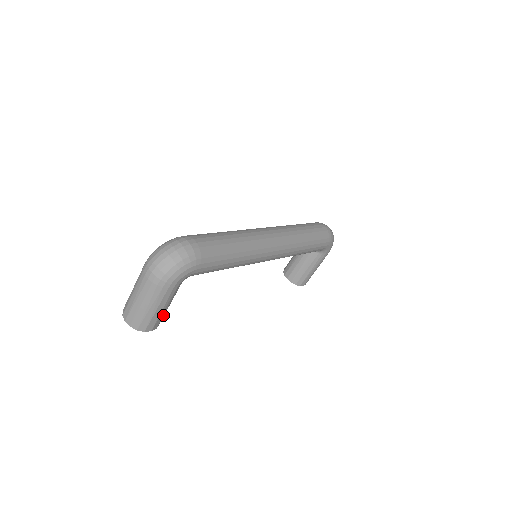
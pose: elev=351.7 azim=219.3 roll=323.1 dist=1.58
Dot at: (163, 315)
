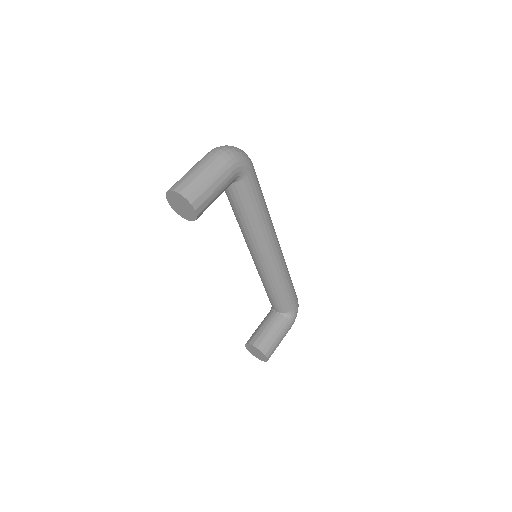
Dot at: (209, 202)
